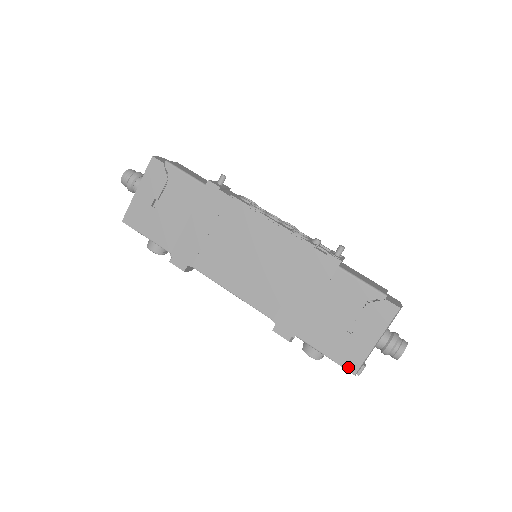
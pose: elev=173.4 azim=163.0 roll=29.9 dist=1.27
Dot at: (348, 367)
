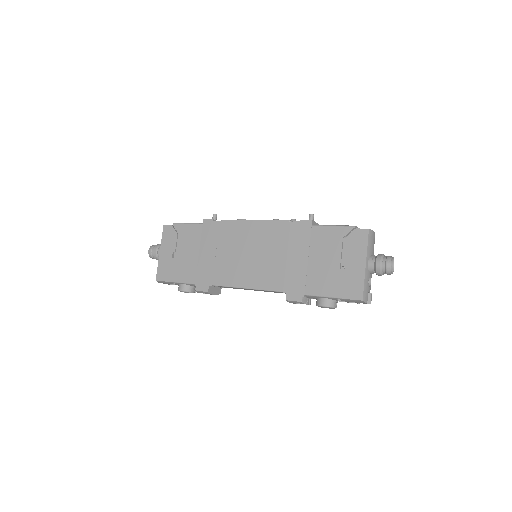
Dot at: (354, 297)
